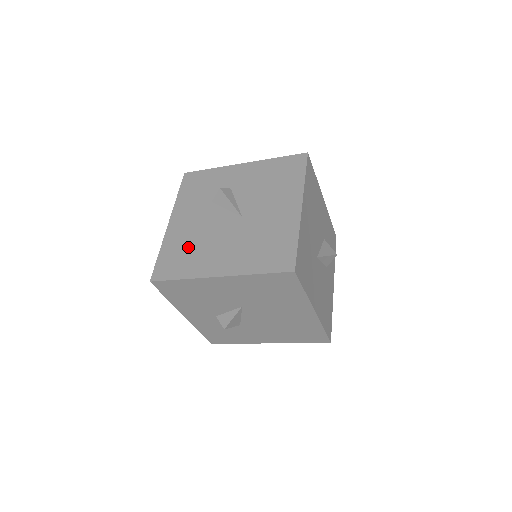
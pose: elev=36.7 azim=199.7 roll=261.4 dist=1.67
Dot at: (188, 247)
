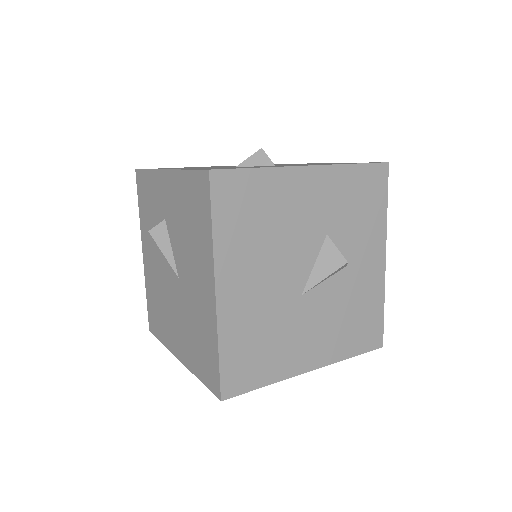
Dot at: (158, 301)
